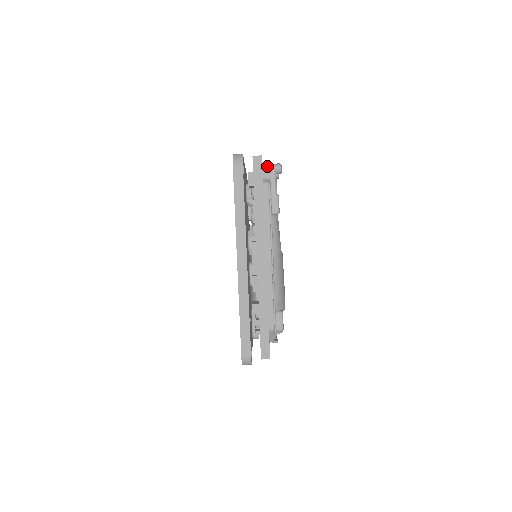
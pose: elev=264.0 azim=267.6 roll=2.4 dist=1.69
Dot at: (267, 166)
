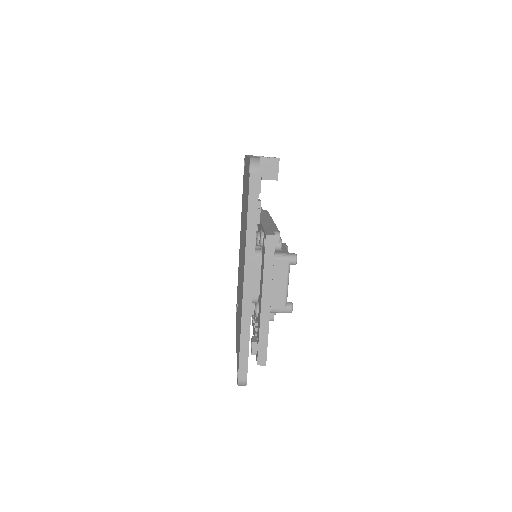
Dot at: occluded
